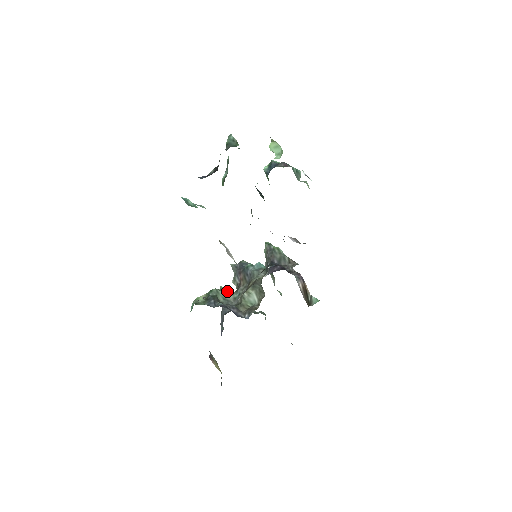
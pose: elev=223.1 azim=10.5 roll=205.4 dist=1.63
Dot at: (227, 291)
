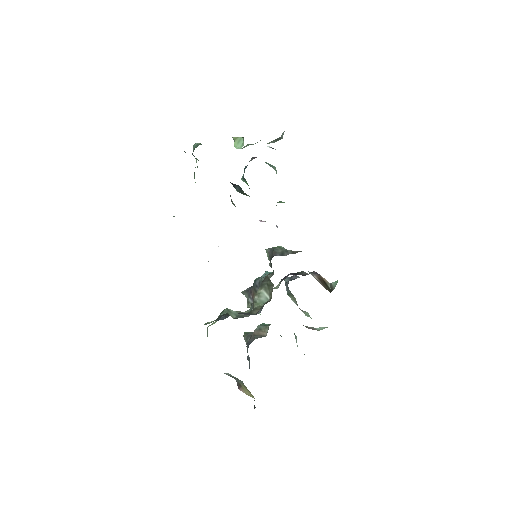
Dot at: (251, 333)
